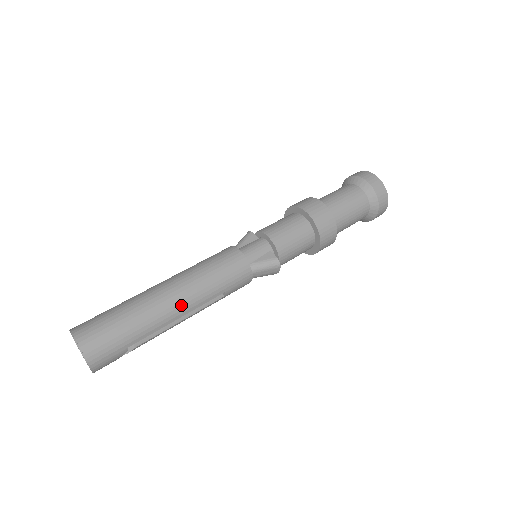
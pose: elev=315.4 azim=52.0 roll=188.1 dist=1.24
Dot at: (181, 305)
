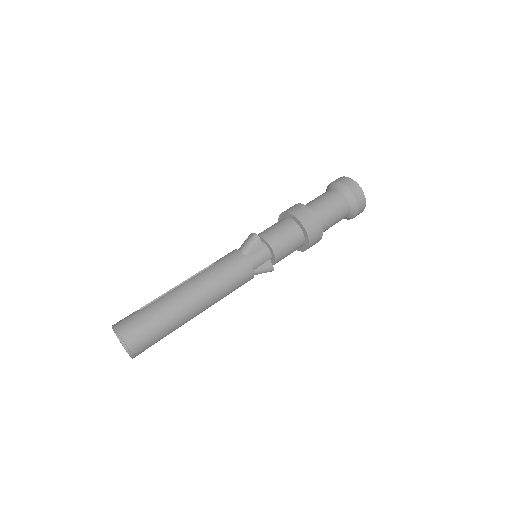
Dot at: (201, 311)
